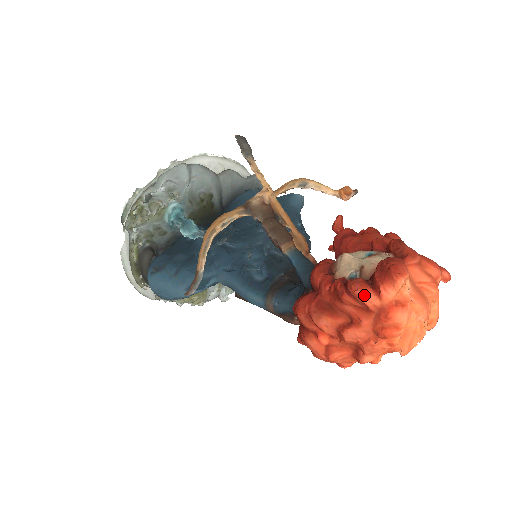
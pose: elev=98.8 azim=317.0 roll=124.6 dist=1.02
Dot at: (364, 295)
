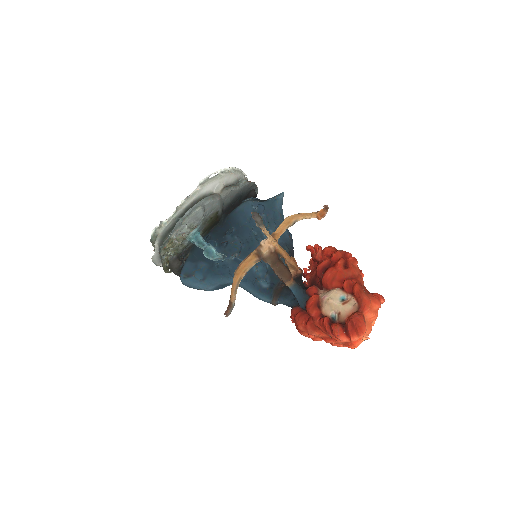
Dot at: (342, 339)
